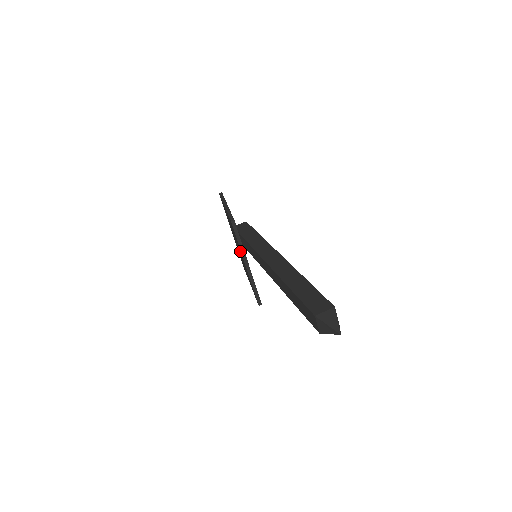
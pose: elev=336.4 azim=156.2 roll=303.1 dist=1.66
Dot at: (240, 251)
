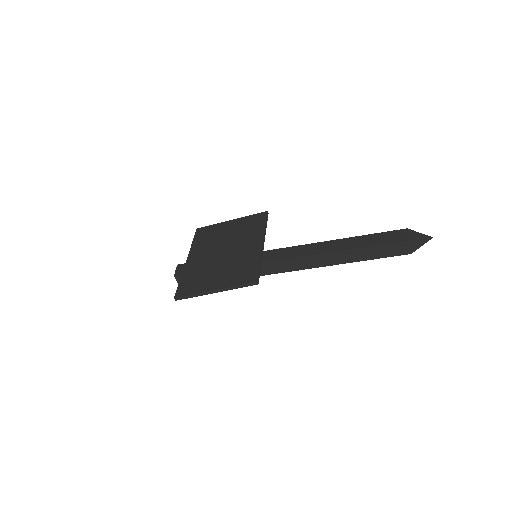
Dot at: (254, 237)
